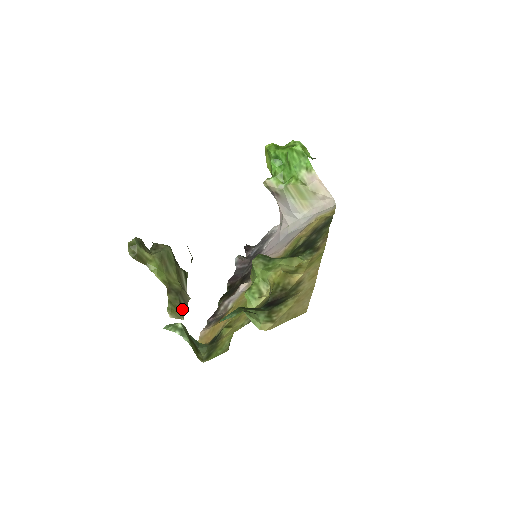
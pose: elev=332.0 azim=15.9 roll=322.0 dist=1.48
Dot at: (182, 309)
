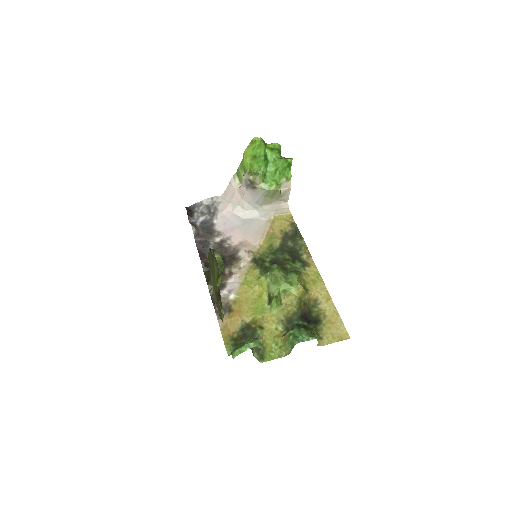
Dot at: occluded
